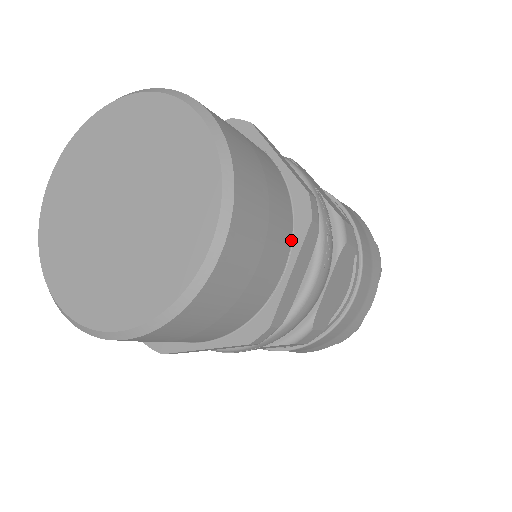
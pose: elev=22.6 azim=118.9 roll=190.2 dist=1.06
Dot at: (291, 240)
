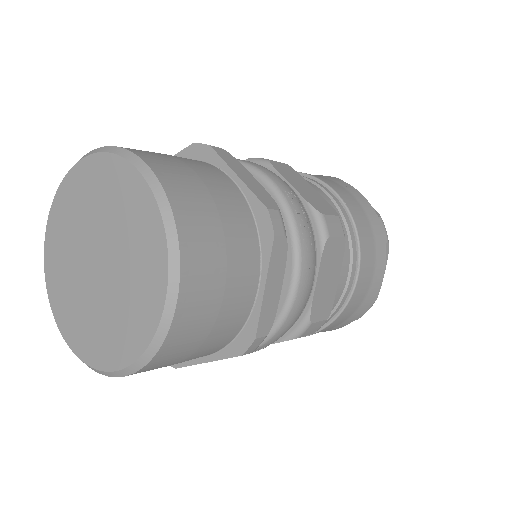
Dot at: (260, 257)
